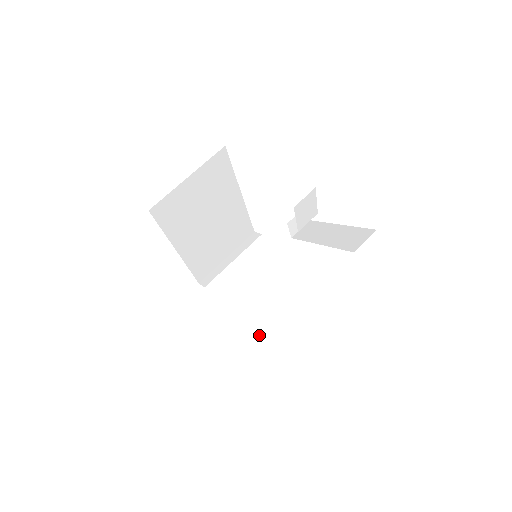
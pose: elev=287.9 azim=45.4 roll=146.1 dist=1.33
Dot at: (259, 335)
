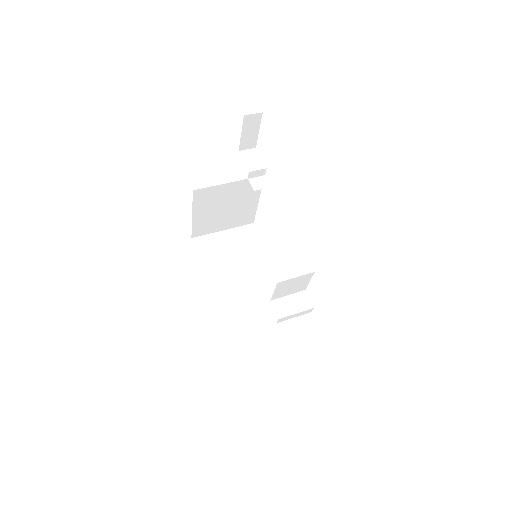
Dot at: occluded
